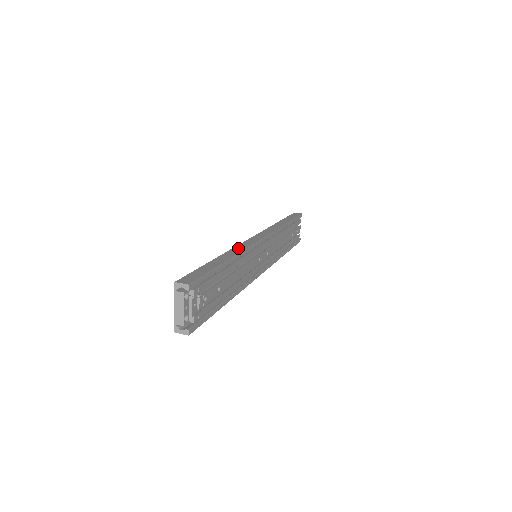
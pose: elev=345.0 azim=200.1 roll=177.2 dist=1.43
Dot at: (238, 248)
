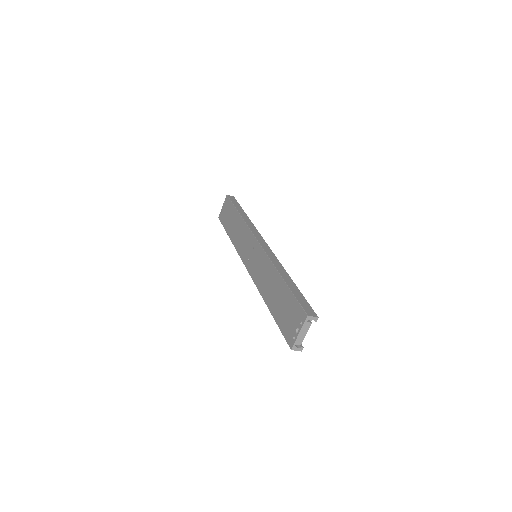
Dot at: (275, 261)
